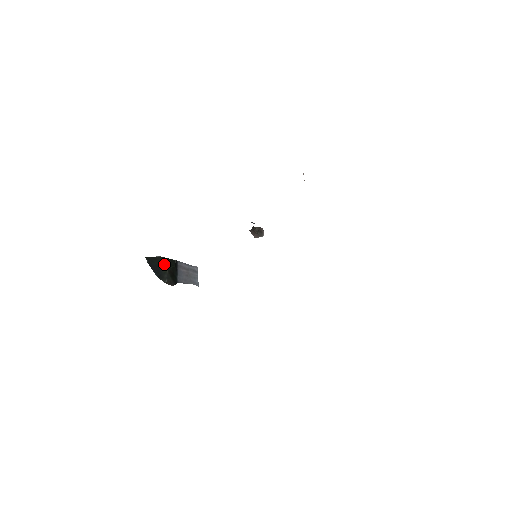
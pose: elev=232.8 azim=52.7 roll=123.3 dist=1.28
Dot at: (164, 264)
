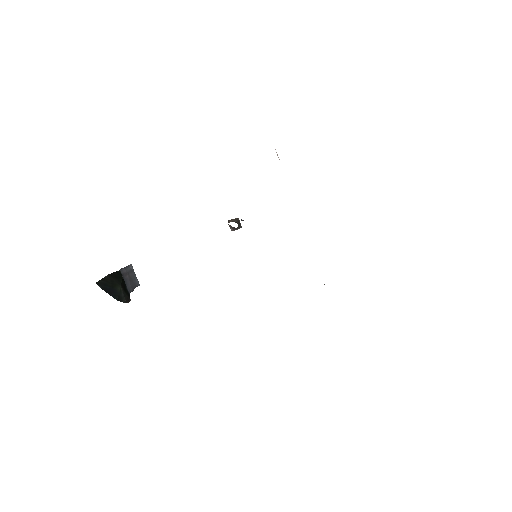
Dot at: (115, 281)
